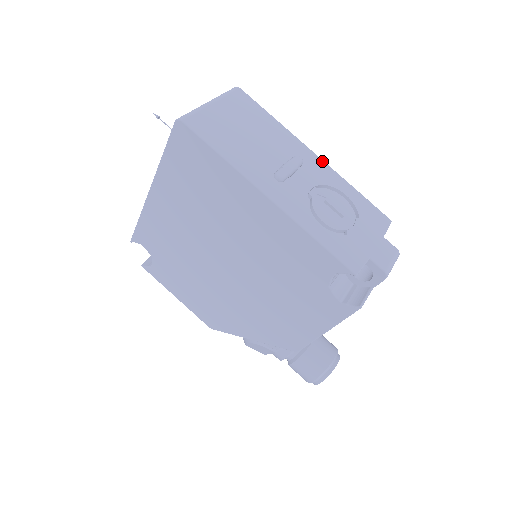
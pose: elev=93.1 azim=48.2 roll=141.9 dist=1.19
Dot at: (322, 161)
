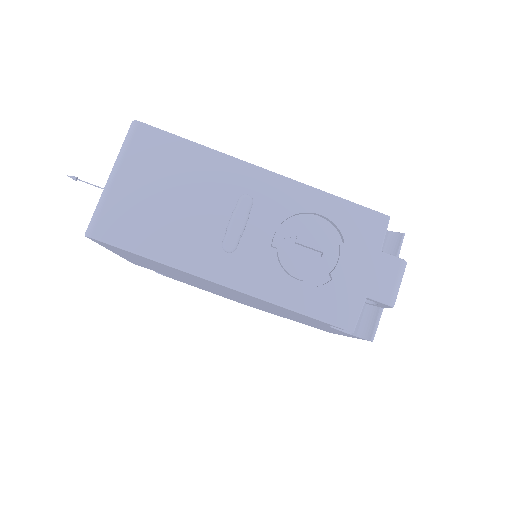
Dot at: (278, 177)
